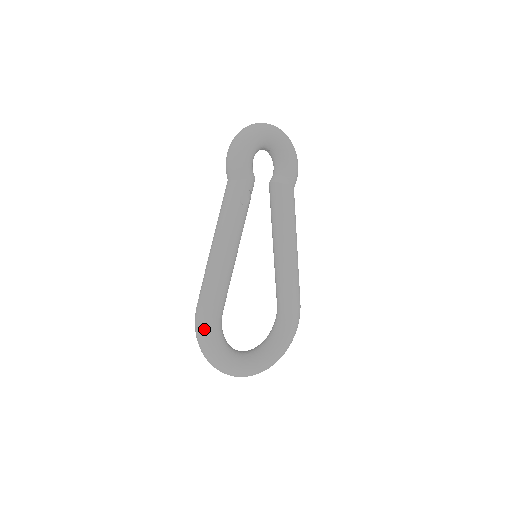
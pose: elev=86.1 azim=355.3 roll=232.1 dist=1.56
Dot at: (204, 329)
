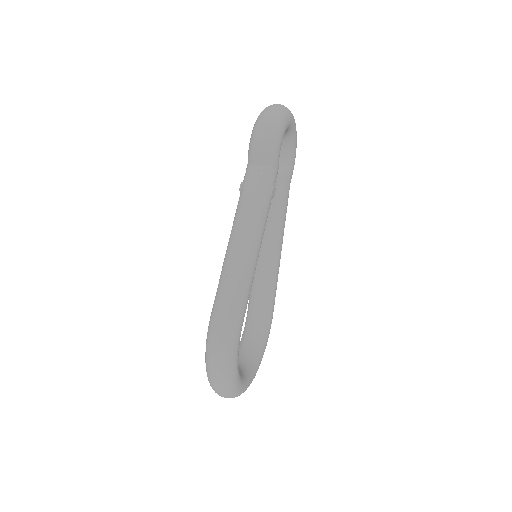
Dot at: (229, 346)
